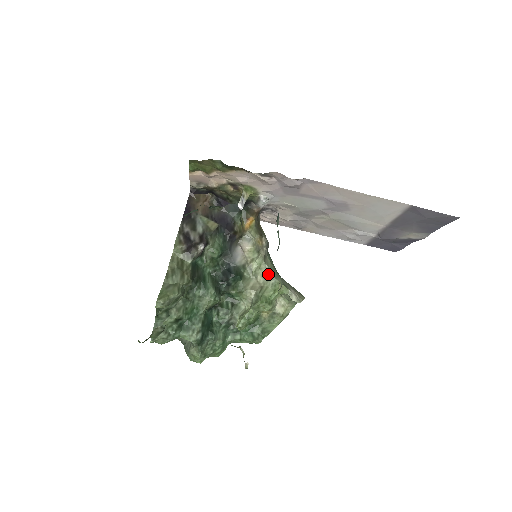
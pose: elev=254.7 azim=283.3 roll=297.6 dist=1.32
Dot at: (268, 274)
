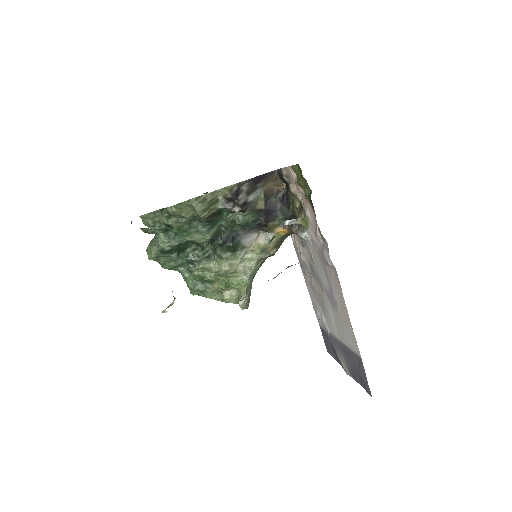
Dot at: (249, 271)
